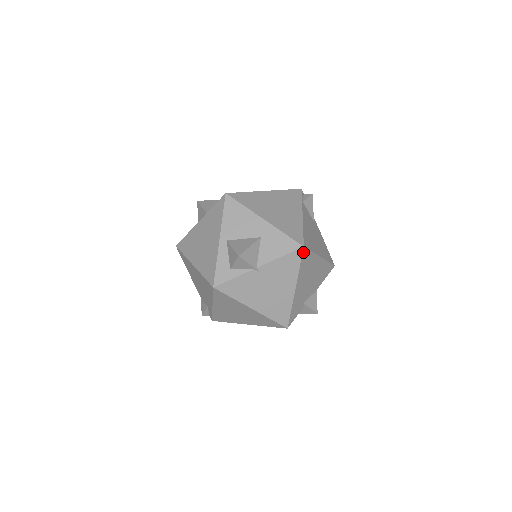
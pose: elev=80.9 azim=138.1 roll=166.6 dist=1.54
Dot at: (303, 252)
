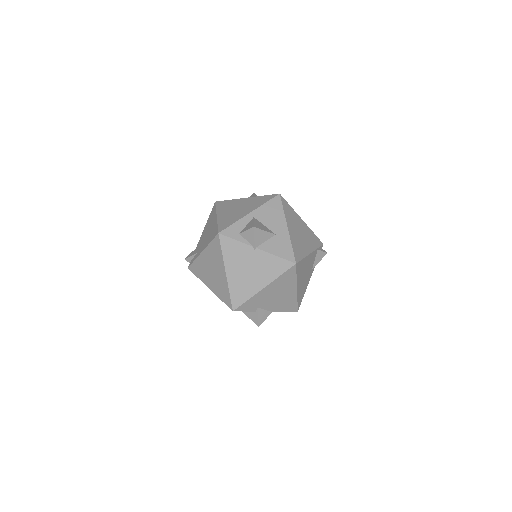
Dot at: (292, 267)
